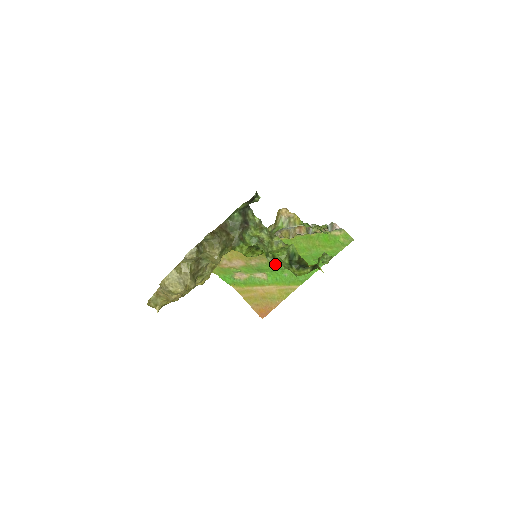
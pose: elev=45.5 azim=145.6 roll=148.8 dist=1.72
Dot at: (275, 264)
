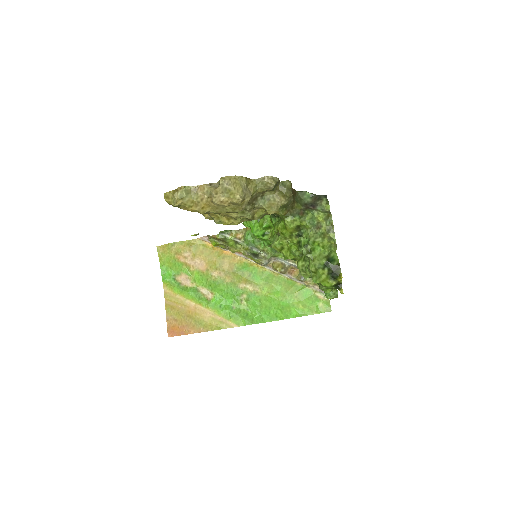
Dot at: (235, 289)
